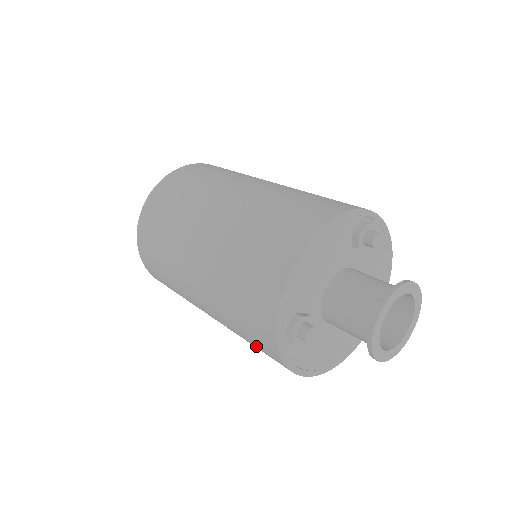
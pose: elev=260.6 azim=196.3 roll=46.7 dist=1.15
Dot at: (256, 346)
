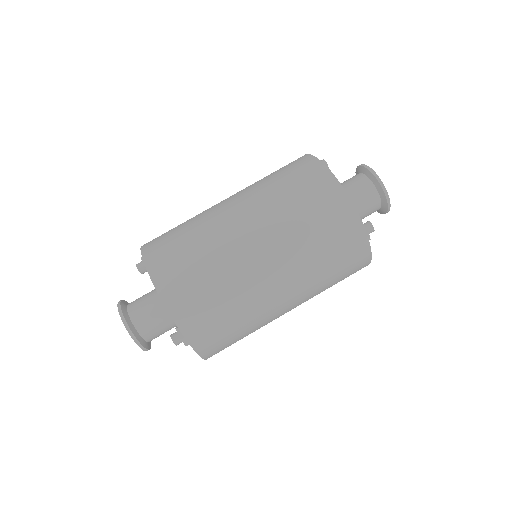
Dot at: (343, 276)
